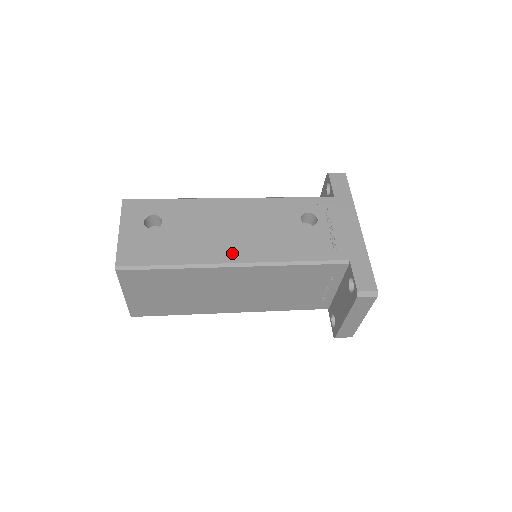
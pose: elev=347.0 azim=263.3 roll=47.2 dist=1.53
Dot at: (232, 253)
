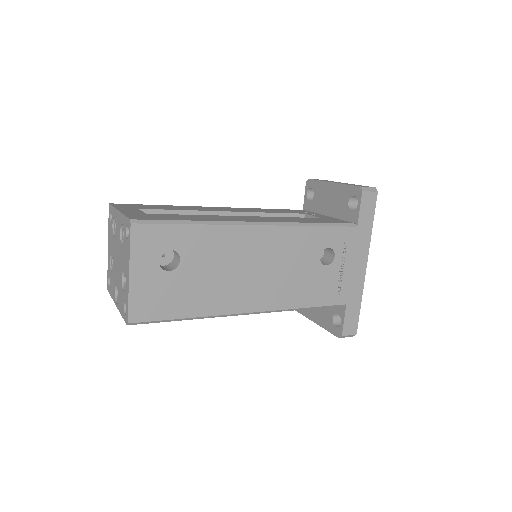
Dot at: (249, 301)
